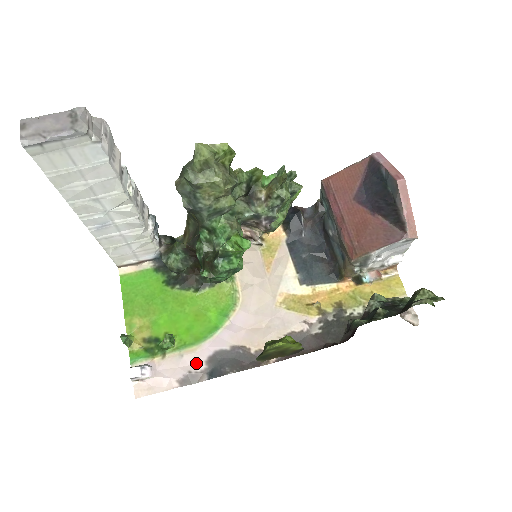
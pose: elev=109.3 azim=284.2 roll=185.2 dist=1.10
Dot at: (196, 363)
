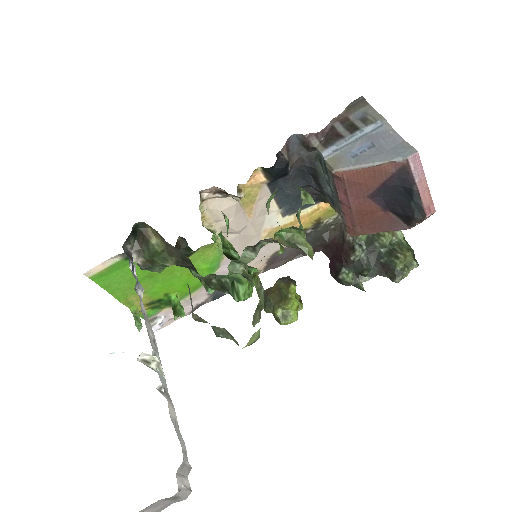
Dot at: (200, 298)
